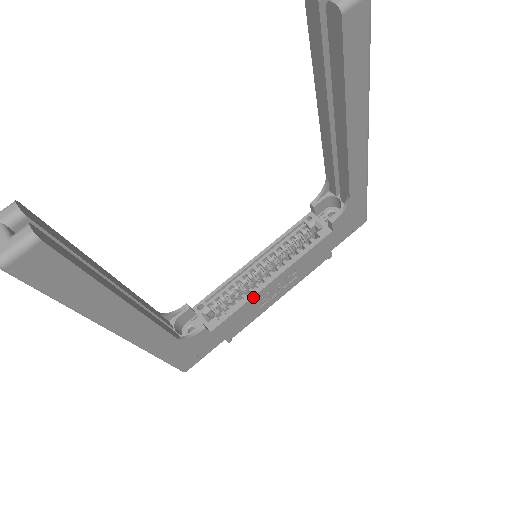
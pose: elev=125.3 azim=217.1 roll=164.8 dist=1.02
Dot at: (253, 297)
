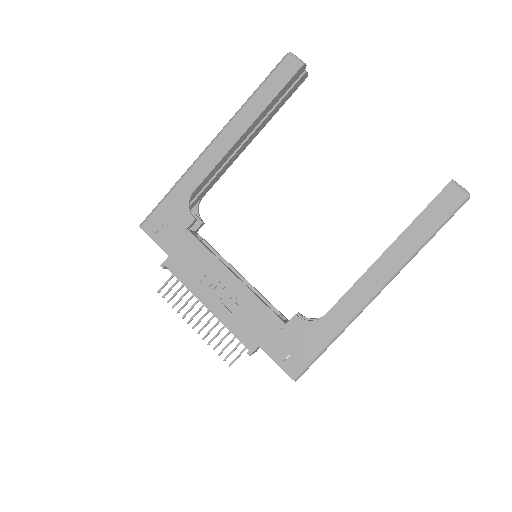
Dot at: (218, 261)
